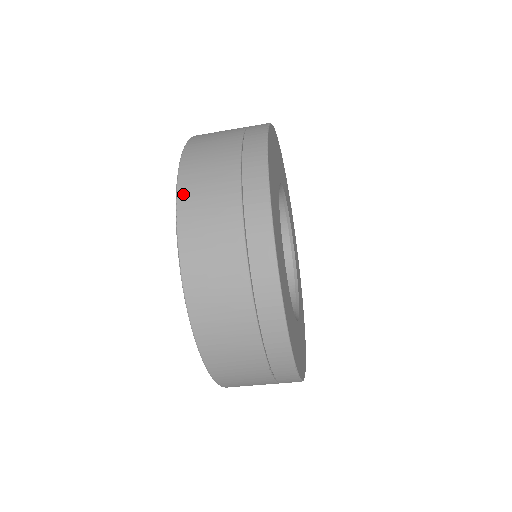
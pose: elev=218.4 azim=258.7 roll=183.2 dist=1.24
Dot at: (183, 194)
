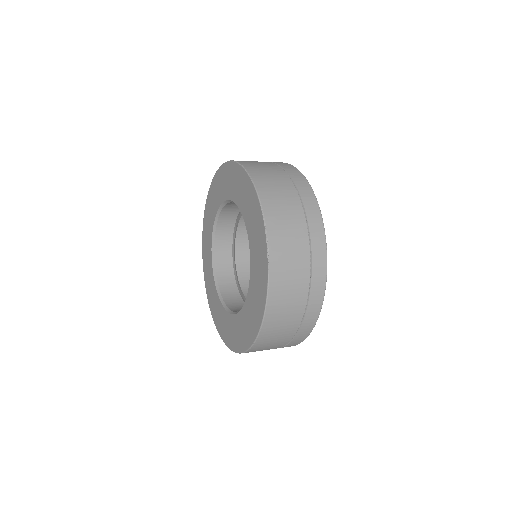
Dot at: (269, 219)
